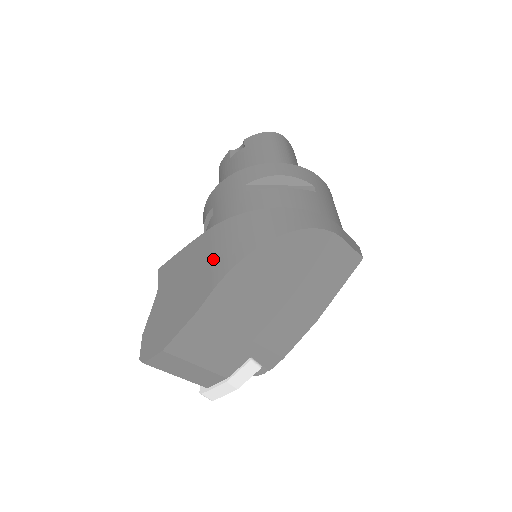
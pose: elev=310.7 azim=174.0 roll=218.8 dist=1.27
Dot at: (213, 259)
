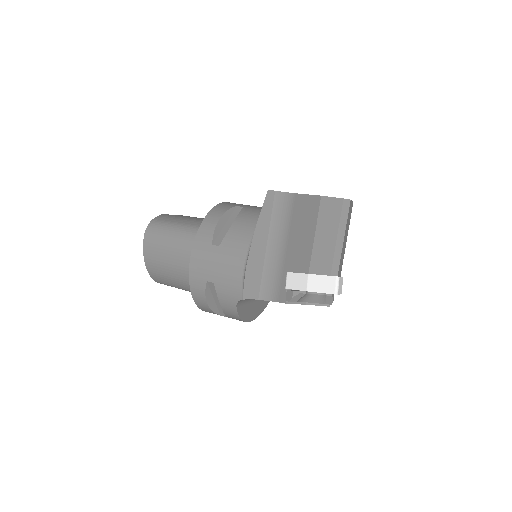
Dot at: occluded
